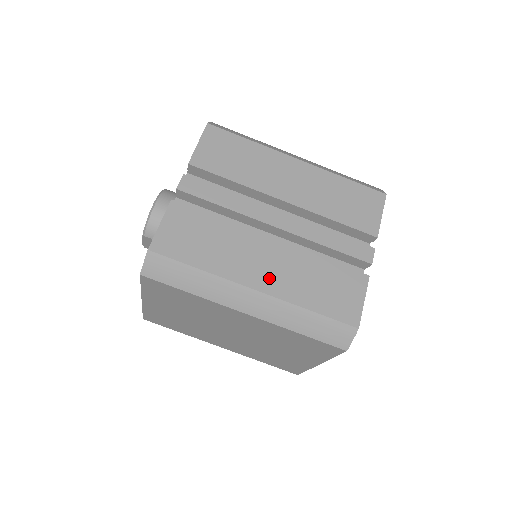
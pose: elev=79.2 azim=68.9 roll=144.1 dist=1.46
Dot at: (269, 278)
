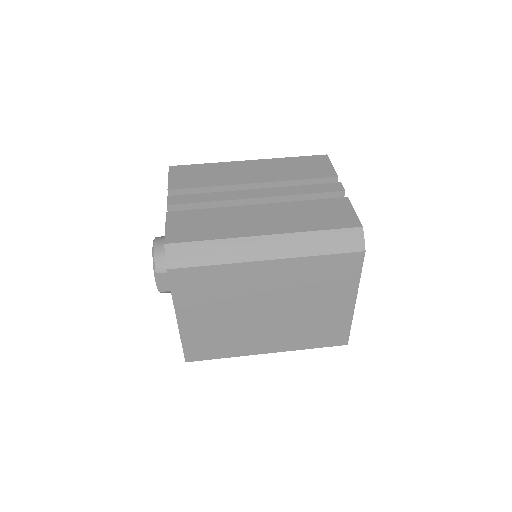
Dot at: (272, 225)
